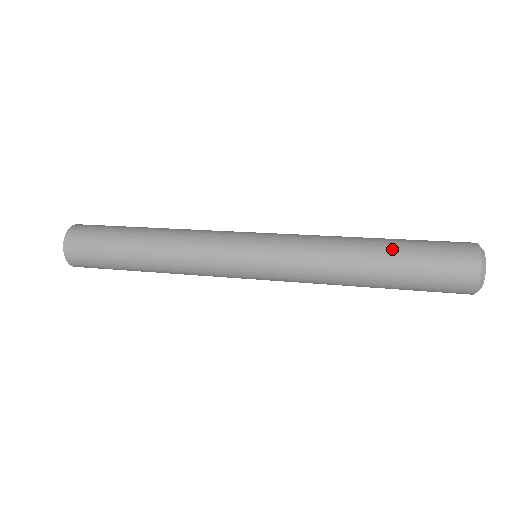
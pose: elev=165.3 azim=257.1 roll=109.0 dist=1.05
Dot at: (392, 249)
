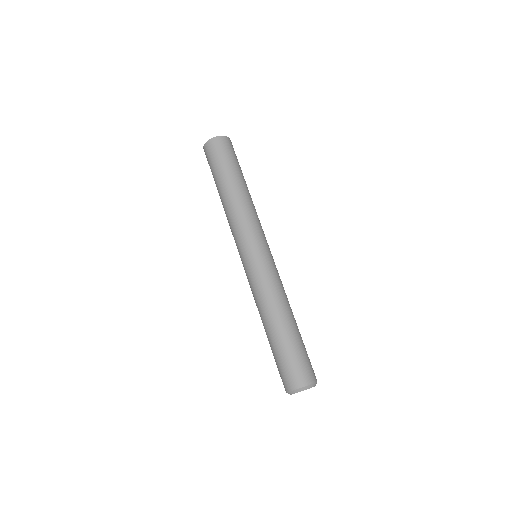
Dot at: (275, 338)
